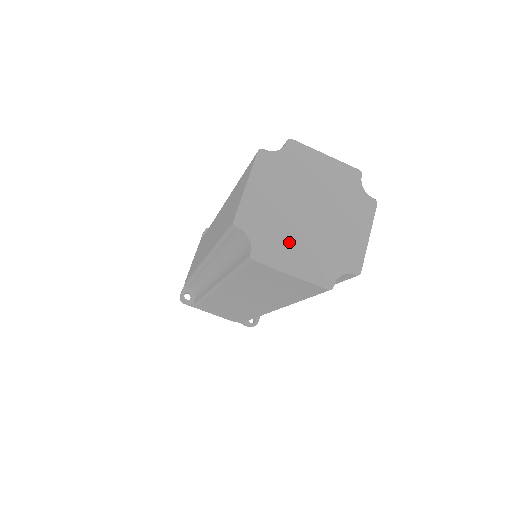
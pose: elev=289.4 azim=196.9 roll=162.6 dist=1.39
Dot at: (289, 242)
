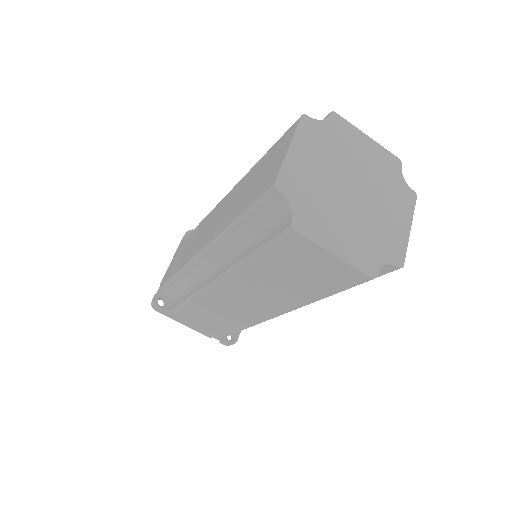
Dot at: (332, 218)
